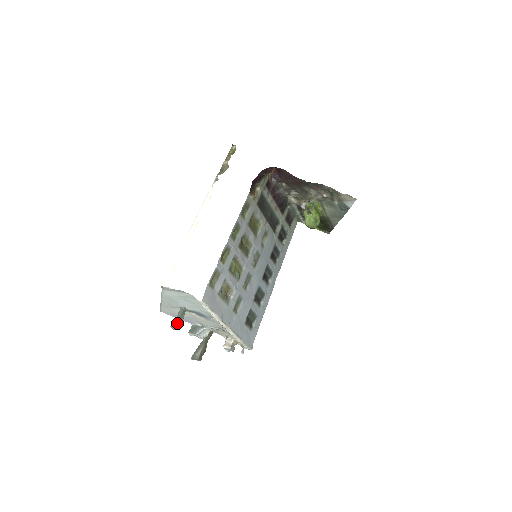
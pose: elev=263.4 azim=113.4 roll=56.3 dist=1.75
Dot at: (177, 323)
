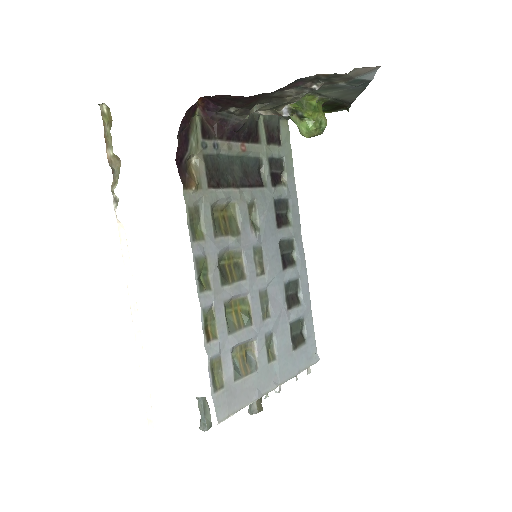
Dot at: (205, 424)
